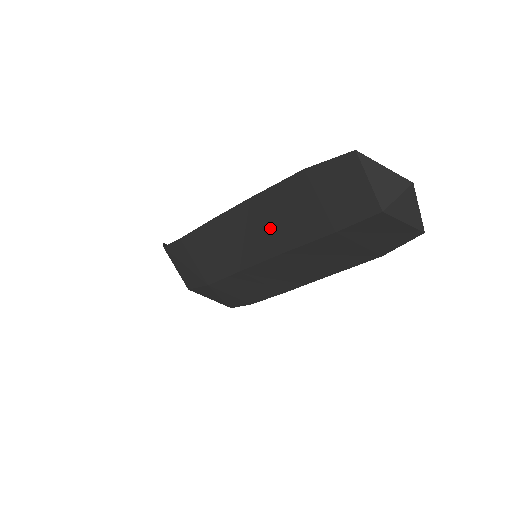
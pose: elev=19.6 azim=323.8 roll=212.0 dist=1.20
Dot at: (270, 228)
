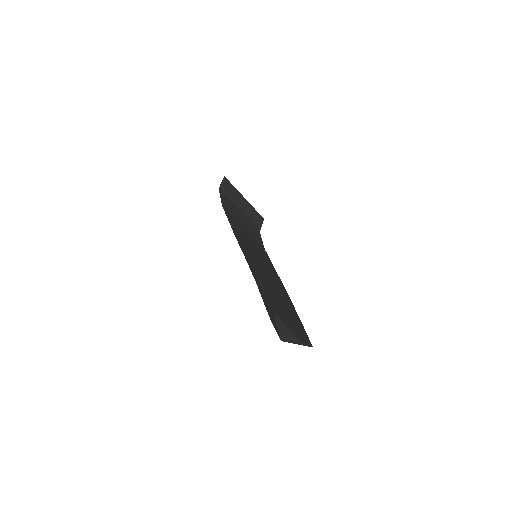
Dot at: occluded
